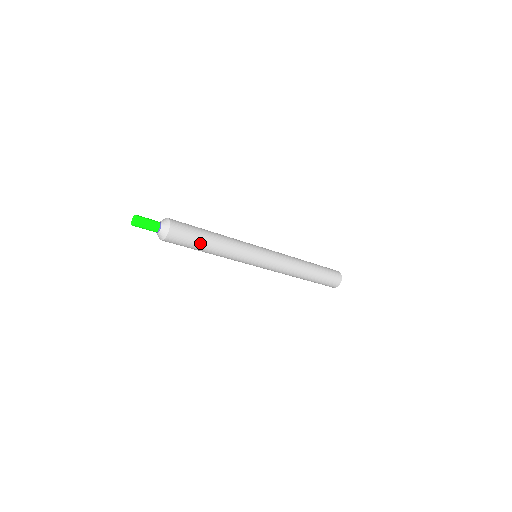
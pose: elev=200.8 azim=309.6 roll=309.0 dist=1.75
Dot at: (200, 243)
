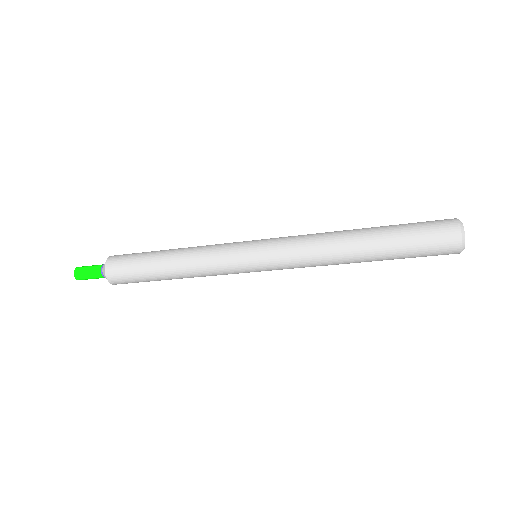
Dot at: (149, 258)
